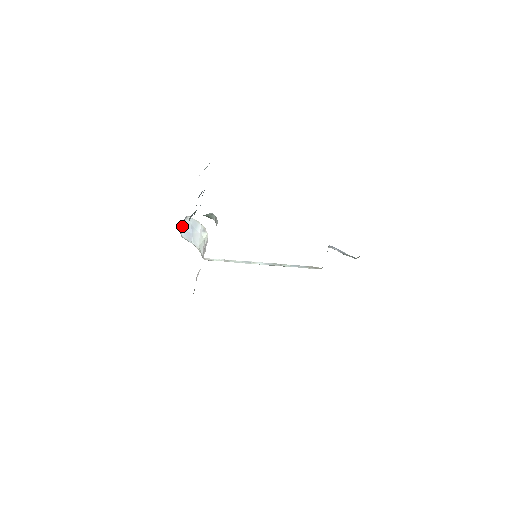
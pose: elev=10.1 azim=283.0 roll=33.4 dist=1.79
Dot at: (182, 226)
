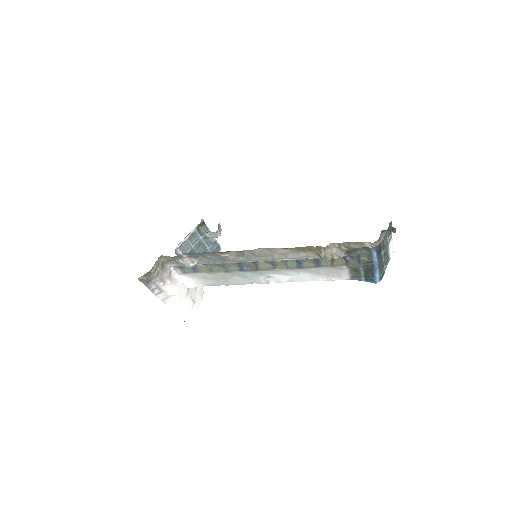
Dot at: occluded
